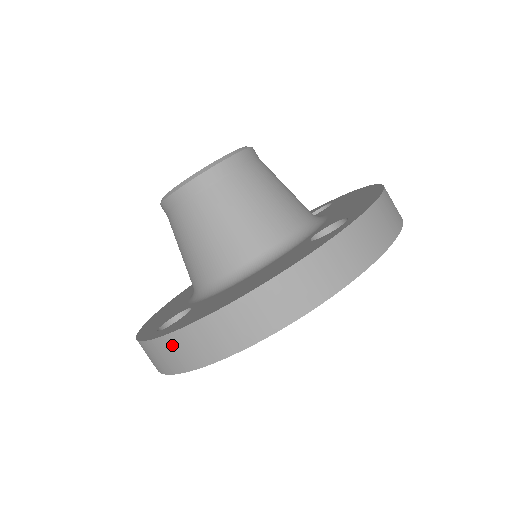
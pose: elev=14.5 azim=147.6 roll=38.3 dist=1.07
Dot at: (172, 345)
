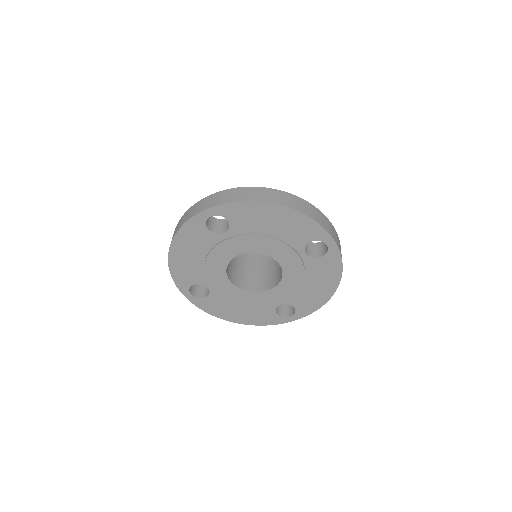
Dot at: (230, 192)
